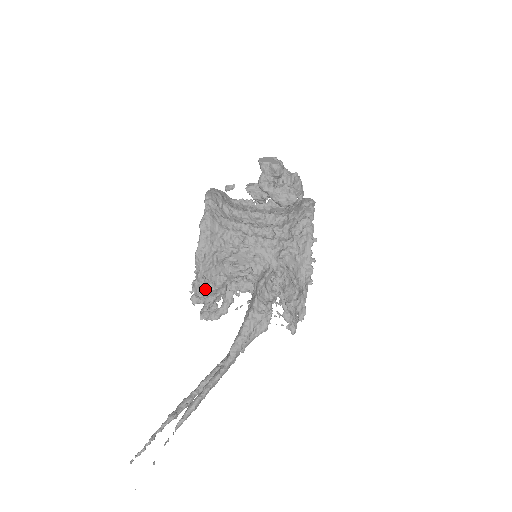
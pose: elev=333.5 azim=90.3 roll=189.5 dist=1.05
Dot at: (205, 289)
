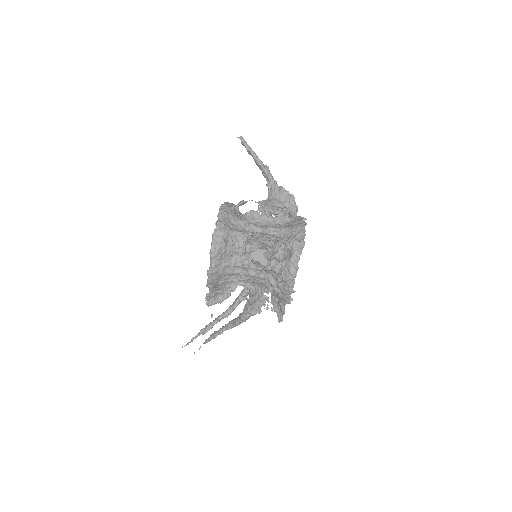
Dot at: (215, 297)
